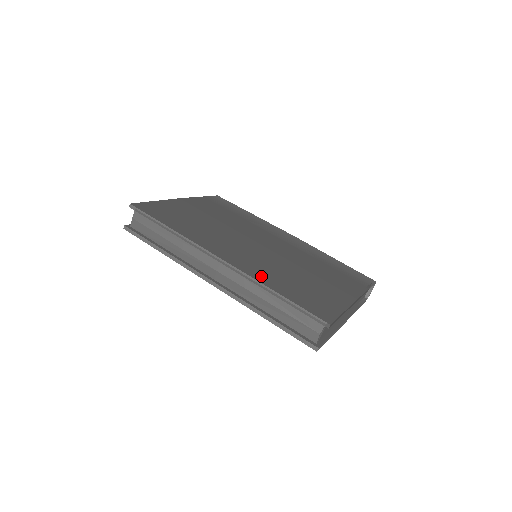
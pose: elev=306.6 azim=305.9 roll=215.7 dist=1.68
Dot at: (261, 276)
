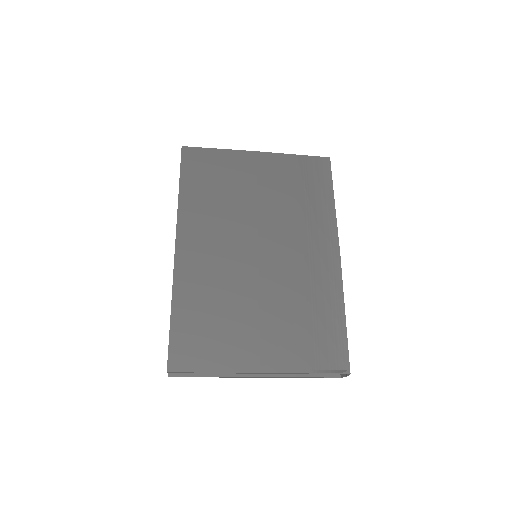
Dot at: (185, 286)
